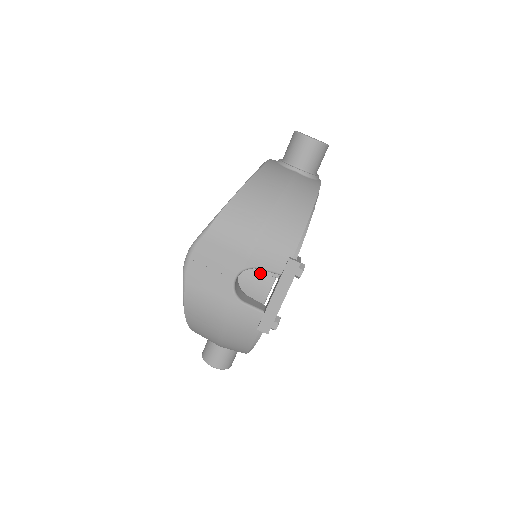
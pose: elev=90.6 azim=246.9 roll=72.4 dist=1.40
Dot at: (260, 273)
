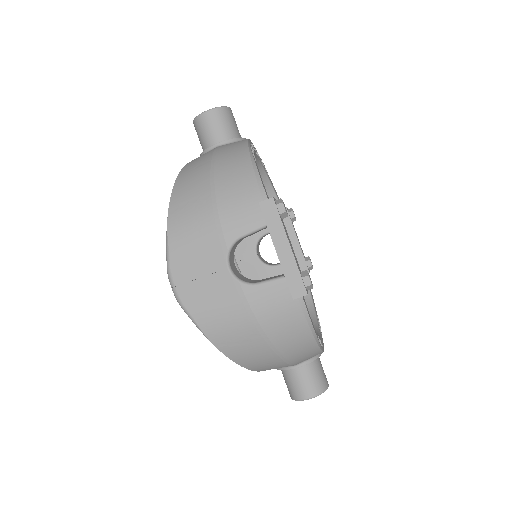
Dot at: occluded
